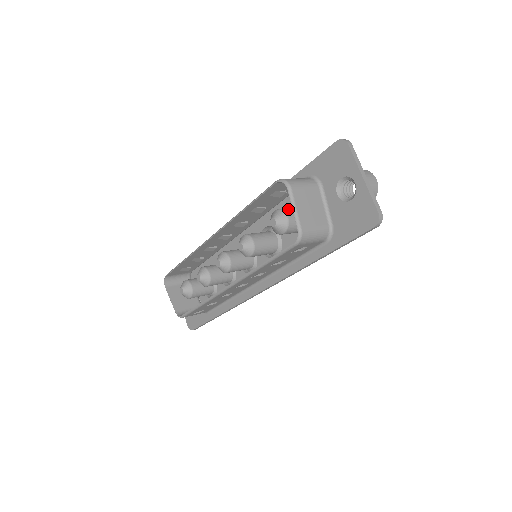
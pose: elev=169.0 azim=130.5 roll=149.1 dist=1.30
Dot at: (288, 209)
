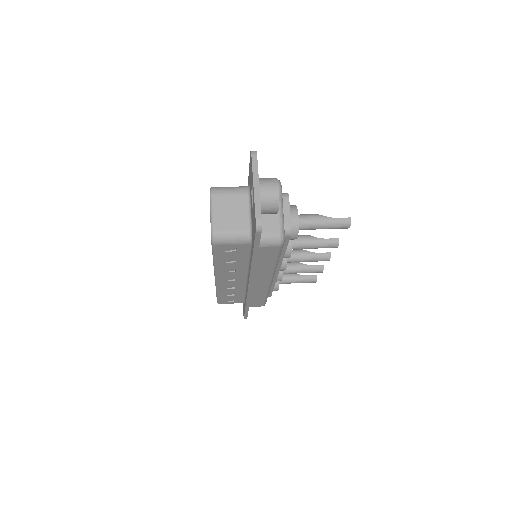
Dot at: occluded
